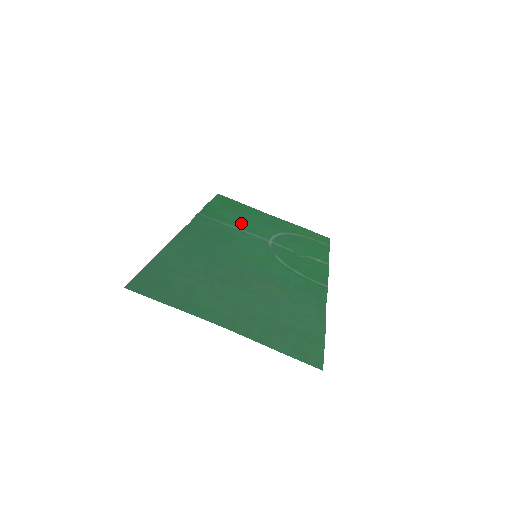
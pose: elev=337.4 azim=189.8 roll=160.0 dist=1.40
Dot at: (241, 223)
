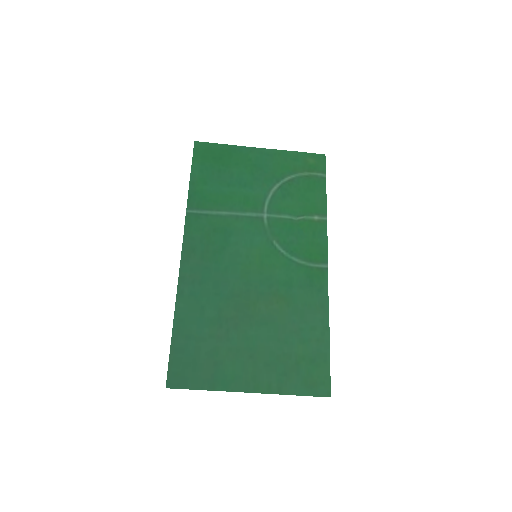
Dot at: (231, 198)
